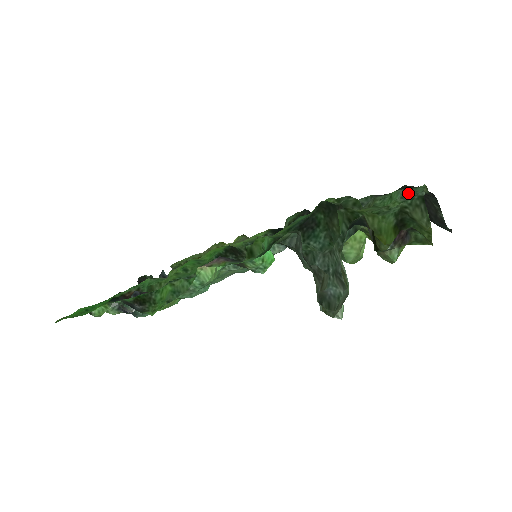
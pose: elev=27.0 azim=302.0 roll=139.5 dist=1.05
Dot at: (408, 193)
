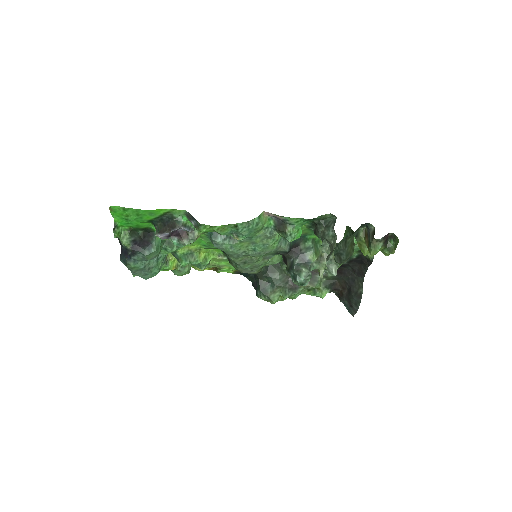
Dot at: occluded
